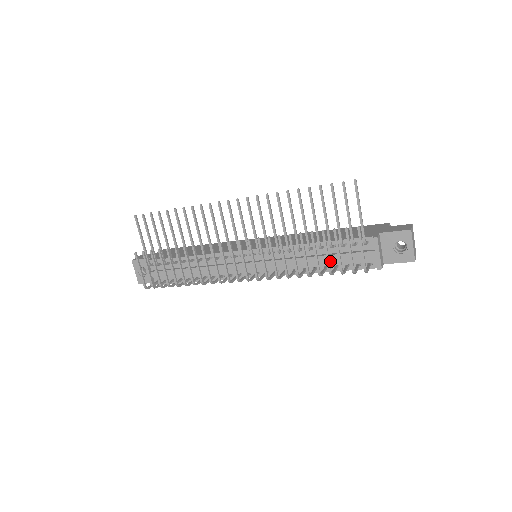
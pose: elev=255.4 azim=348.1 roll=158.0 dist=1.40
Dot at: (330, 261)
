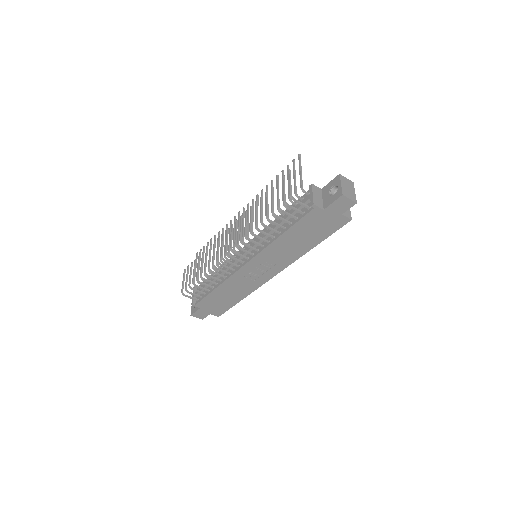
Dot at: occluded
